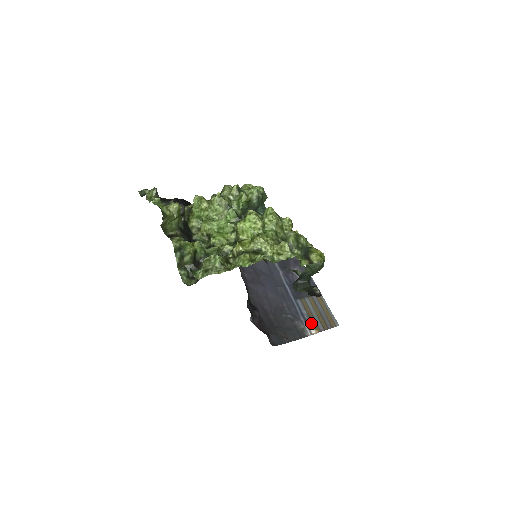
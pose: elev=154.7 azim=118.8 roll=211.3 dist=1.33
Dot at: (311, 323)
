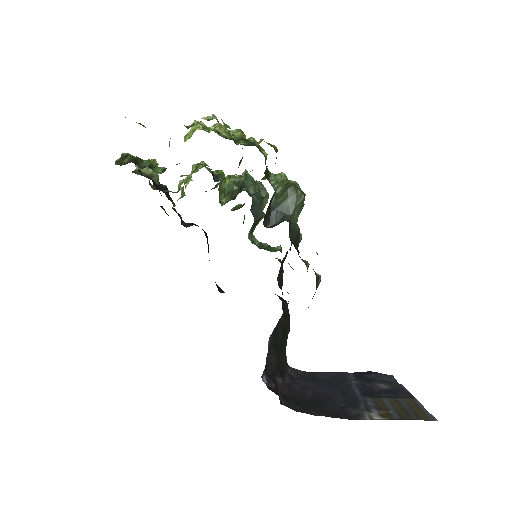
Dot at: (378, 413)
